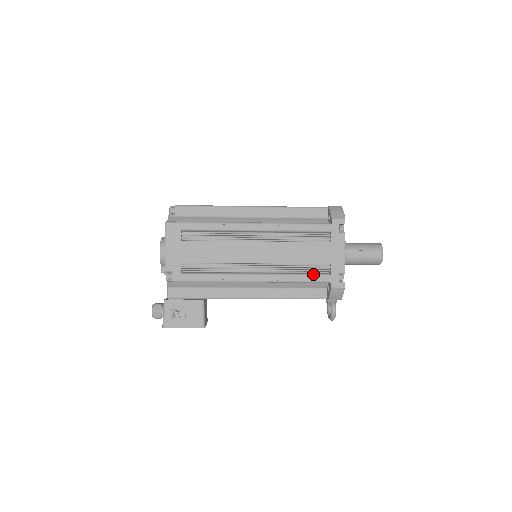
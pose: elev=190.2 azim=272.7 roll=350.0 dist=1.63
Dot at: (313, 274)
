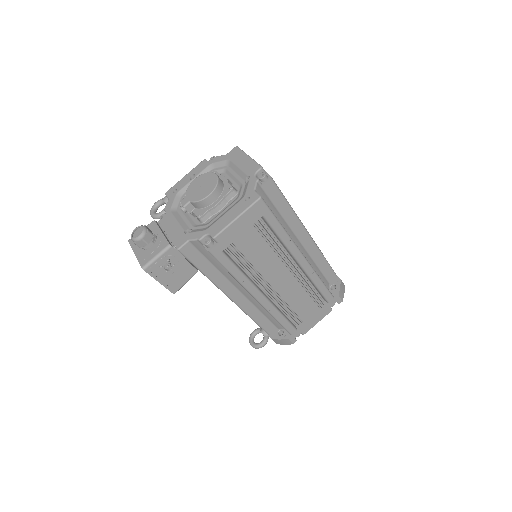
Dot at: (290, 322)
